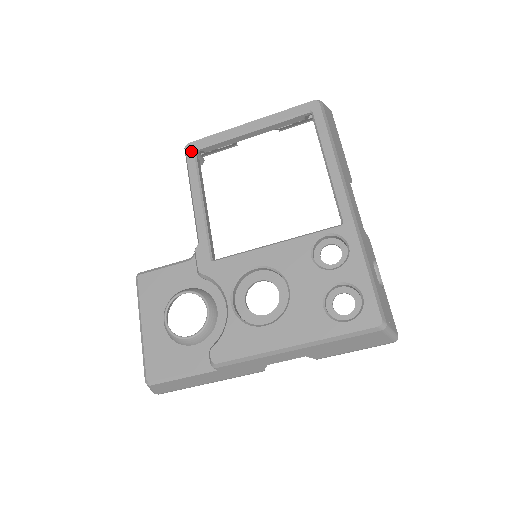
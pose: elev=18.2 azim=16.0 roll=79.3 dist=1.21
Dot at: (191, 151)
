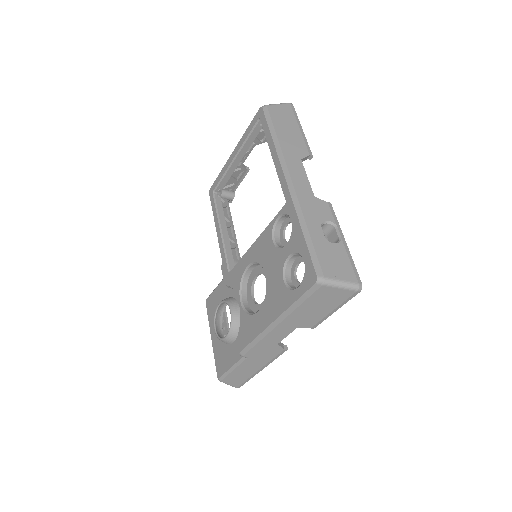
Dot at: (211, 194)
